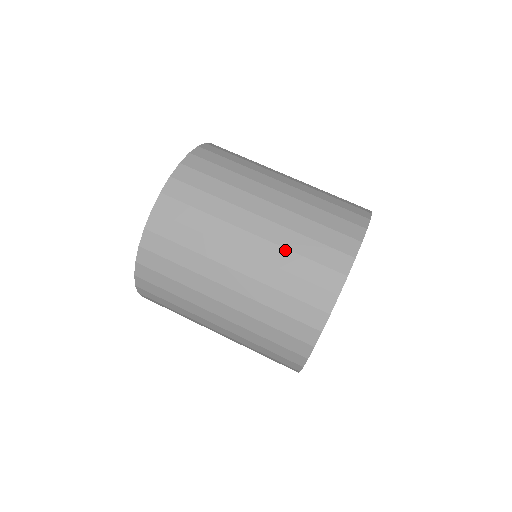
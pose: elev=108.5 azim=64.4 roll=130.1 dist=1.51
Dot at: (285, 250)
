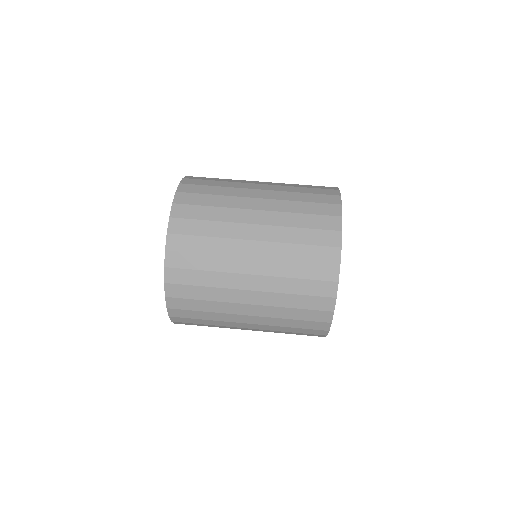
Dot at: (289, 201)
